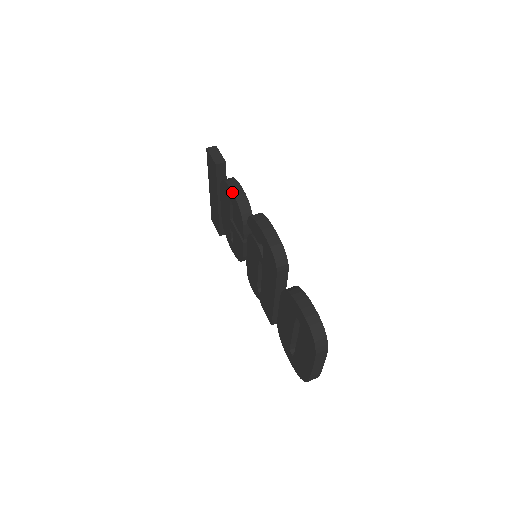
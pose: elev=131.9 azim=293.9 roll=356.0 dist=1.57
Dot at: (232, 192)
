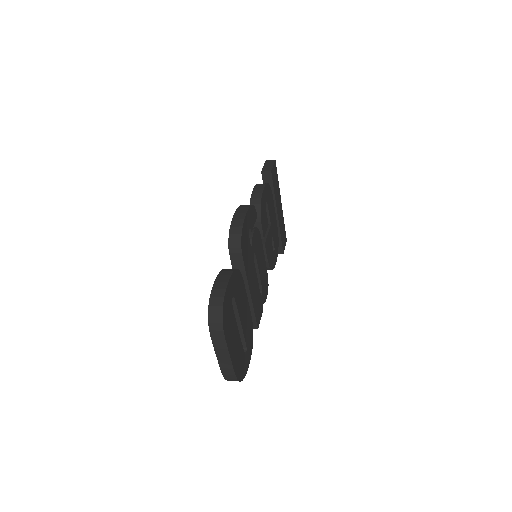
Dot at: (252, 191)
